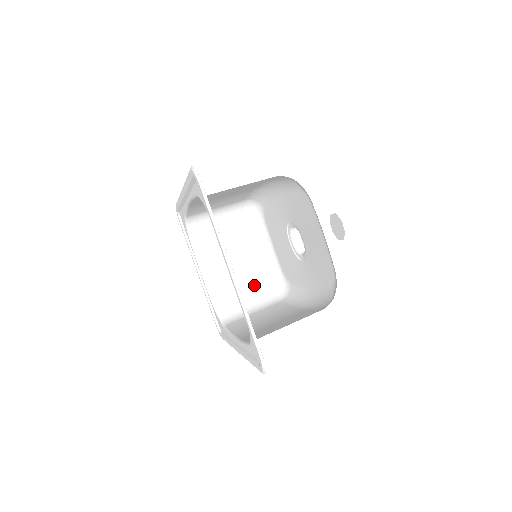
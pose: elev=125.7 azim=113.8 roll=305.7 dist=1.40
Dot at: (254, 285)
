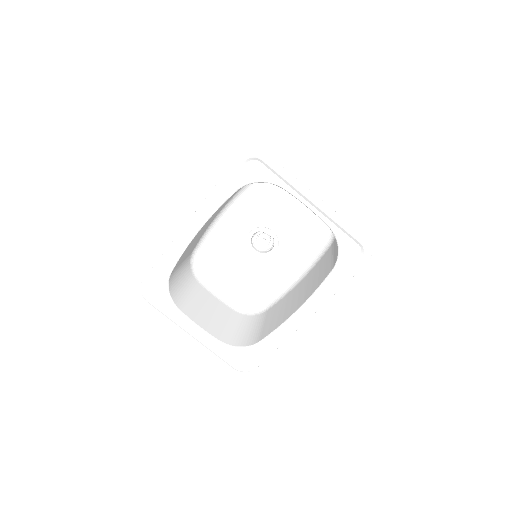
Dot at: (235, 319)
